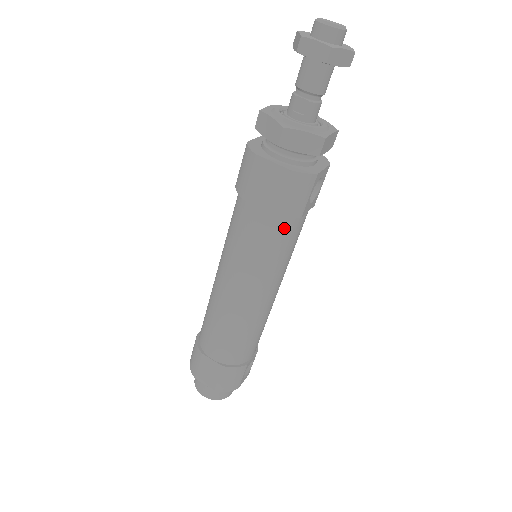
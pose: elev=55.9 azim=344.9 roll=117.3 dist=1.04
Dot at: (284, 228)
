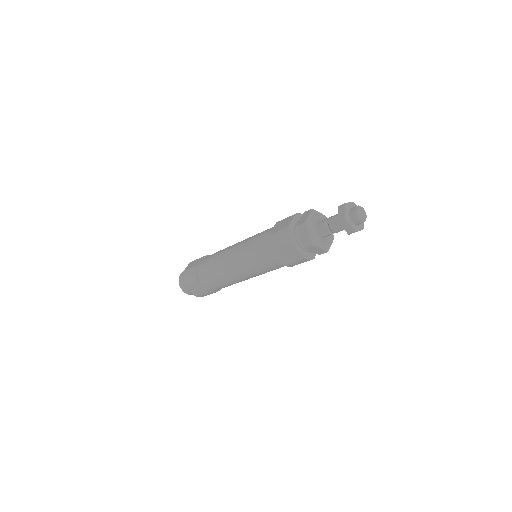
Dot at: (283, 266)
